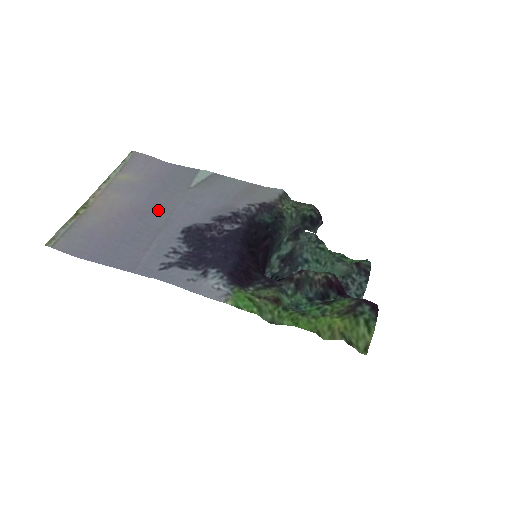
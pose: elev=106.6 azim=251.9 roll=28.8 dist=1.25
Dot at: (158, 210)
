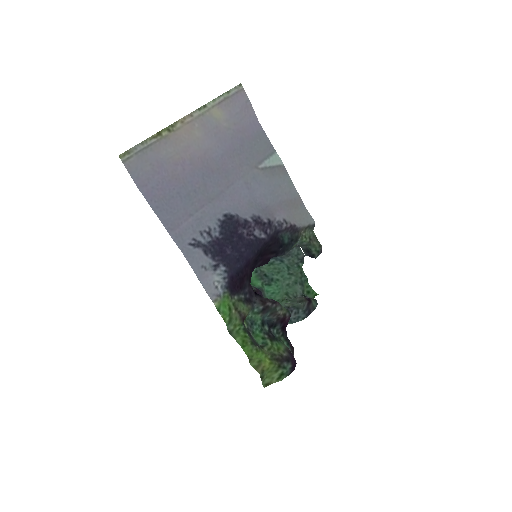
Dot at: (221, 175)
